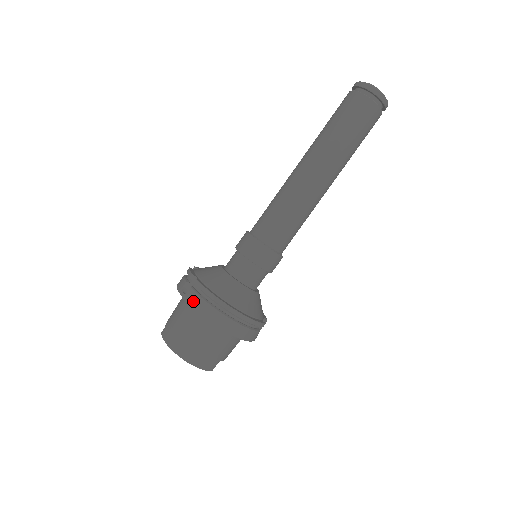
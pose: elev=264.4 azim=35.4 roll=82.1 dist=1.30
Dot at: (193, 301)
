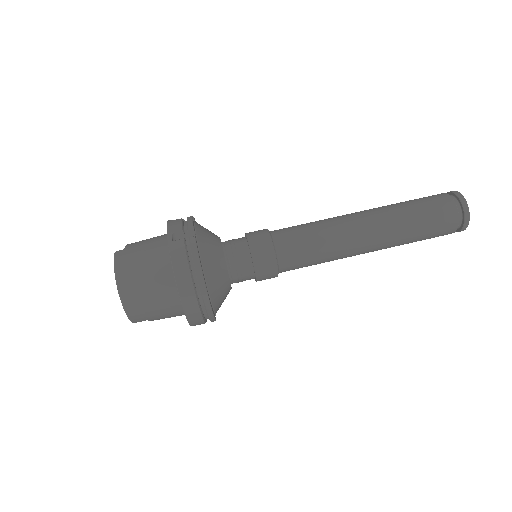
Dot at: (176, 254)
